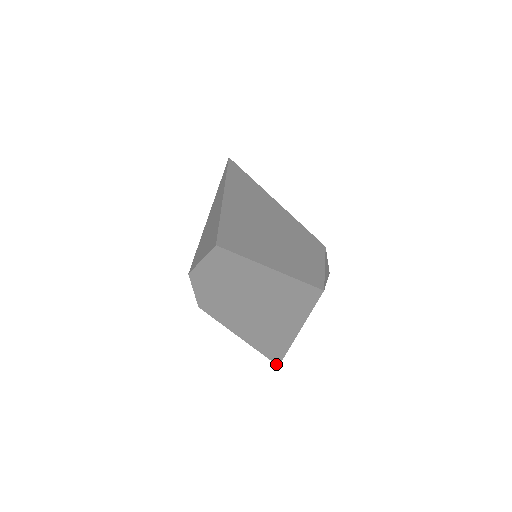
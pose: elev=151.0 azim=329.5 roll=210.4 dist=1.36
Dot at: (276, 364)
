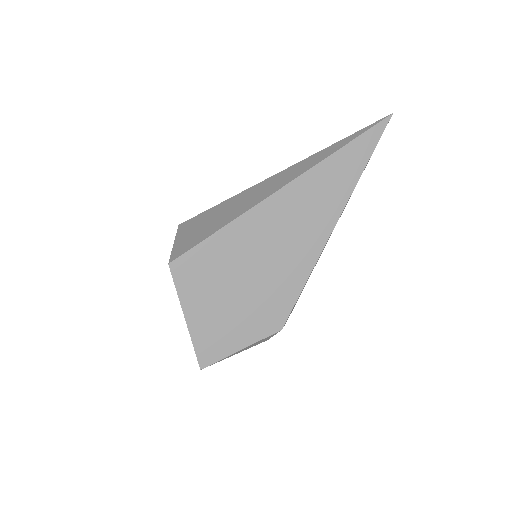
Dot at: occluded
